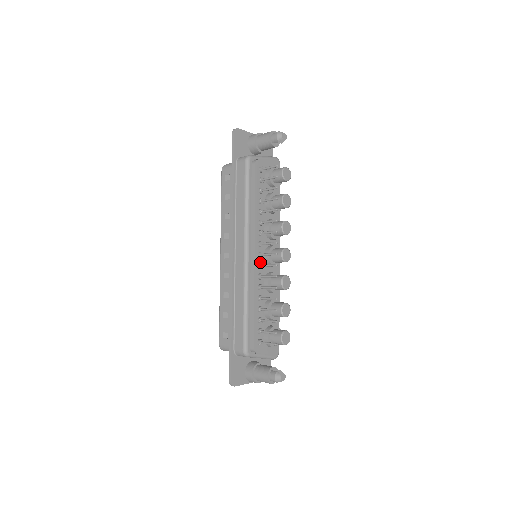
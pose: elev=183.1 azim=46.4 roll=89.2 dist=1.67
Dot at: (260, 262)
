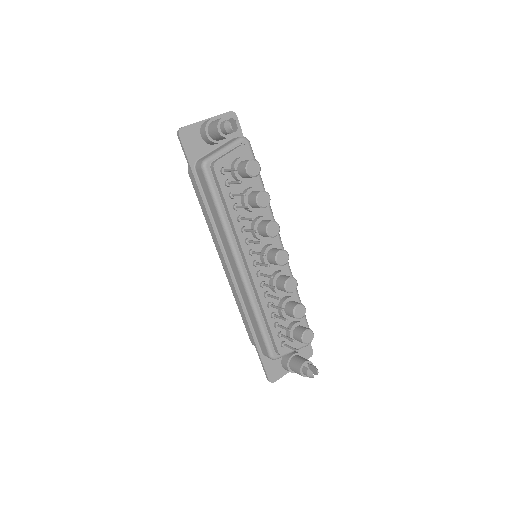
Dot at: (258, 270)
